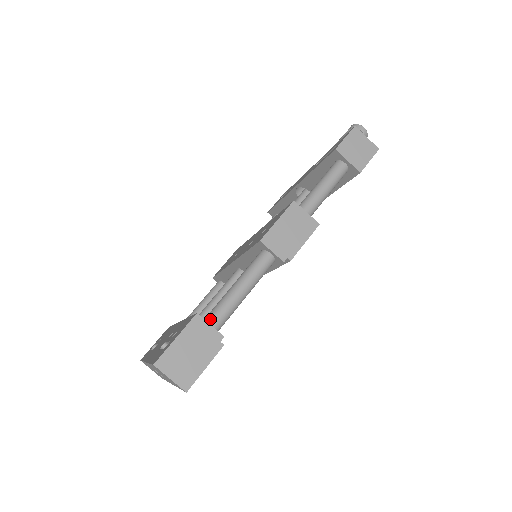
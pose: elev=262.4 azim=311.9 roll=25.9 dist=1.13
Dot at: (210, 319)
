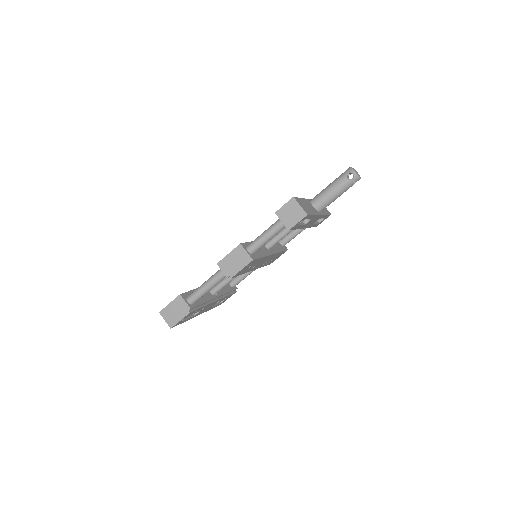
Dot at: (188, 298)
